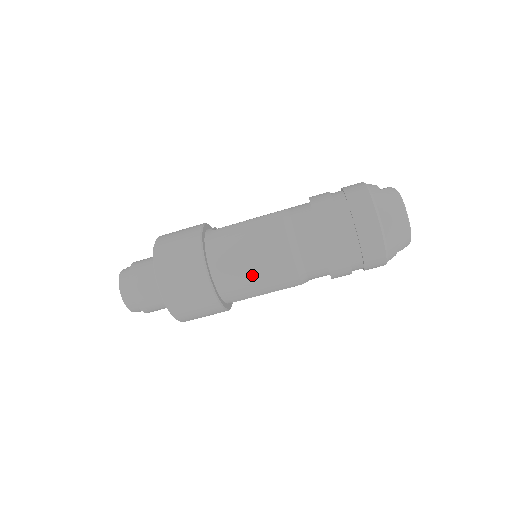
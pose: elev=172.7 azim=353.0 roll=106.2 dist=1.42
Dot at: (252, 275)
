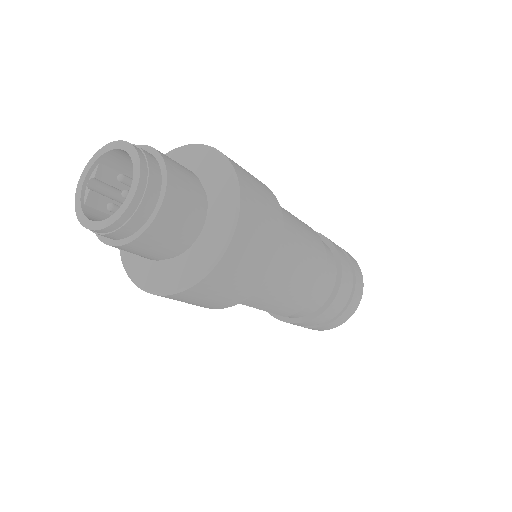
Dot at: (293, 283)
